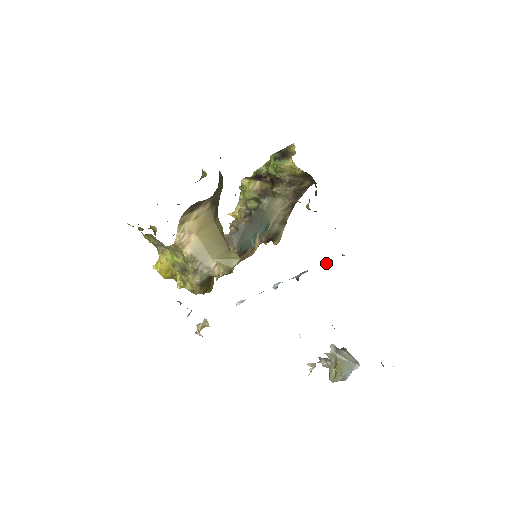
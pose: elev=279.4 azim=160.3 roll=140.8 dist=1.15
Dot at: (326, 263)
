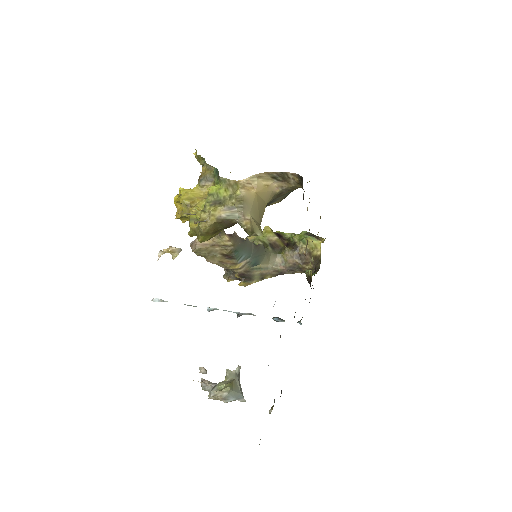
Dot at: (278, 319)
